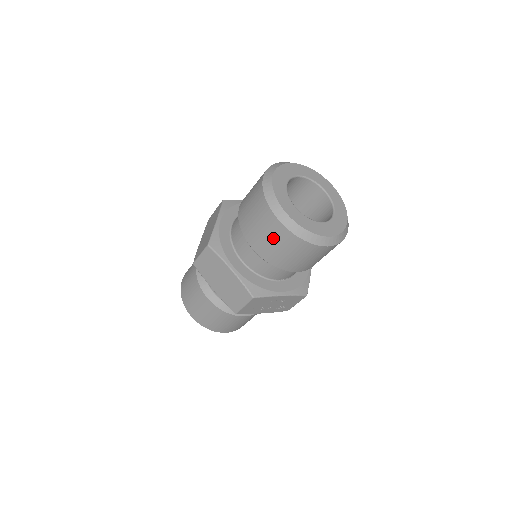
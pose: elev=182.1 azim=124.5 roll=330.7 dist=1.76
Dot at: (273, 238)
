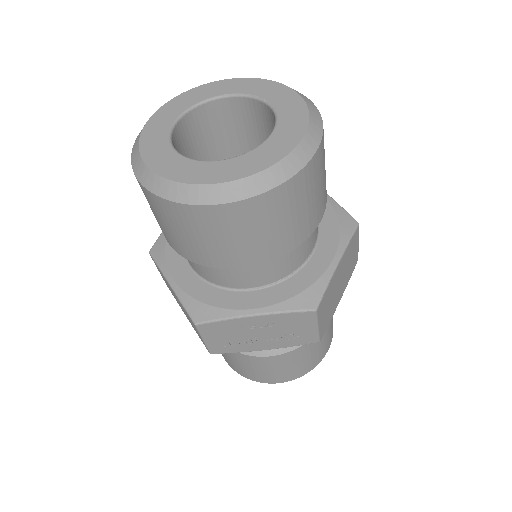
Dot at: (157, 215)
